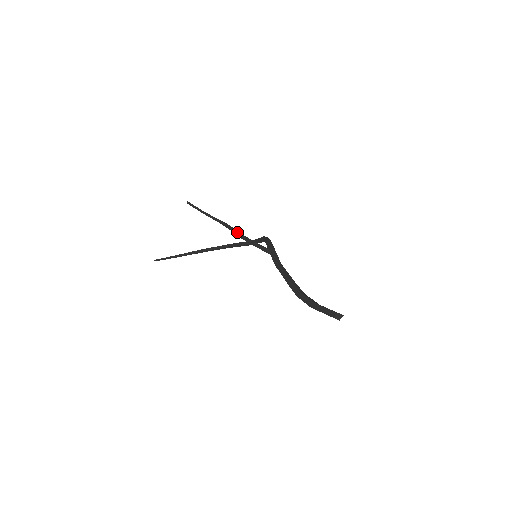
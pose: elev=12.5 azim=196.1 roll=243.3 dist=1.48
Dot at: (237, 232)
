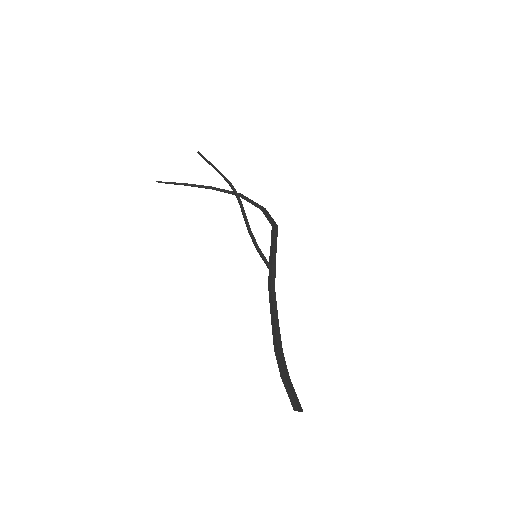
Dot at: (244, 216)
